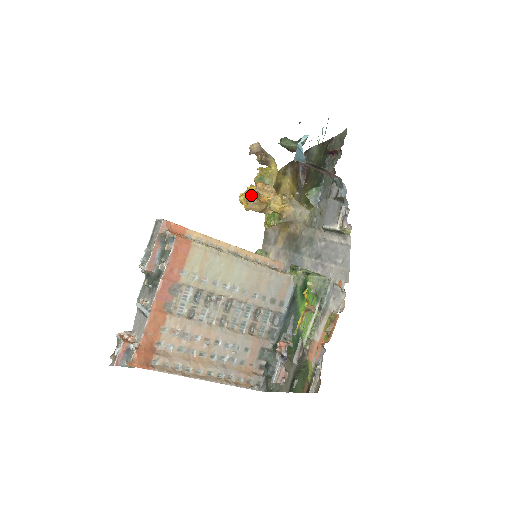
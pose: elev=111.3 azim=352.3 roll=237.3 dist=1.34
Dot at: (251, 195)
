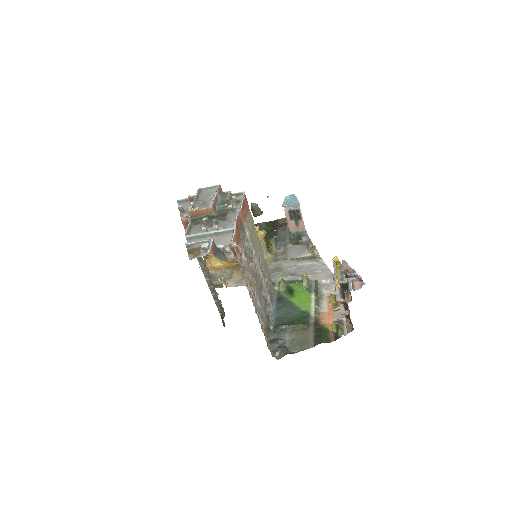
Dot at: occluded
